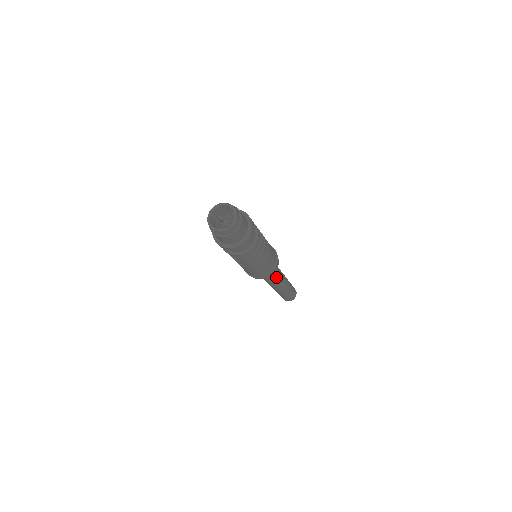
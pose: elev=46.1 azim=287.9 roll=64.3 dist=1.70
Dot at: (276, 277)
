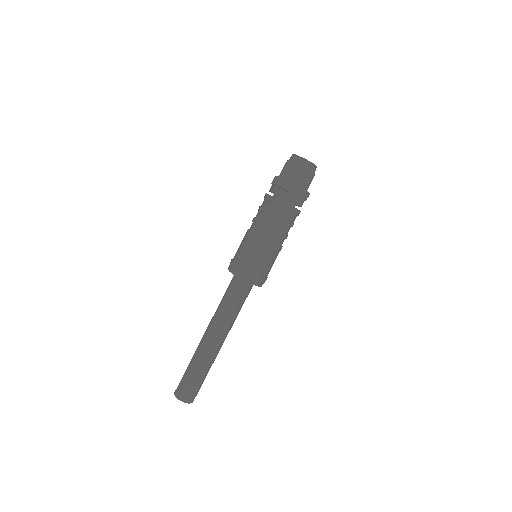
Dot at: (236, 313)
